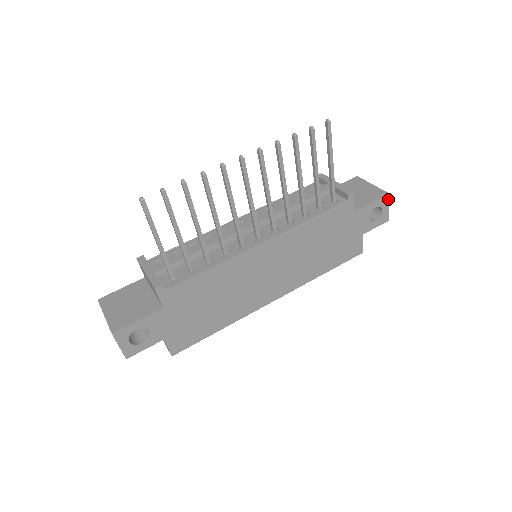
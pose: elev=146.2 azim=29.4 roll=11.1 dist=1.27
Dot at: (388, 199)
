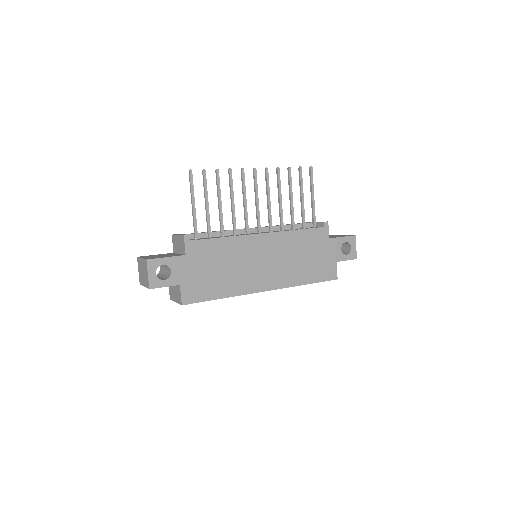
Dot at: (355, 240)
